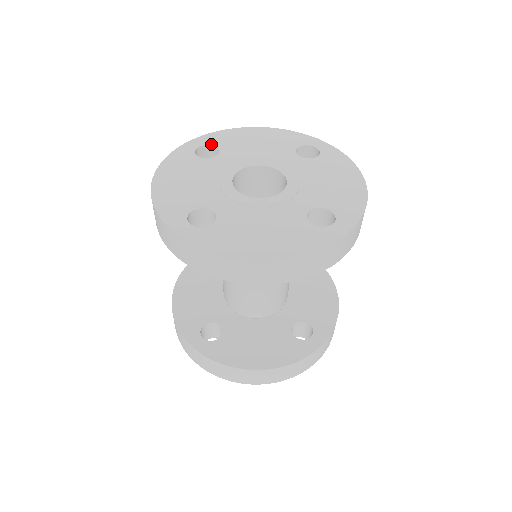
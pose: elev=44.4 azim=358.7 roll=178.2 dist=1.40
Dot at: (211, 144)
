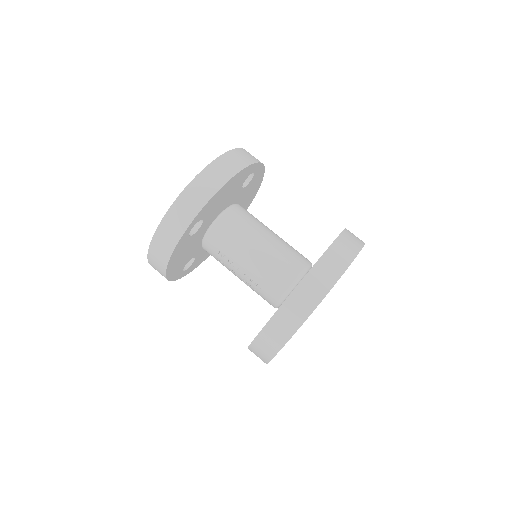
Dot at: occluded
